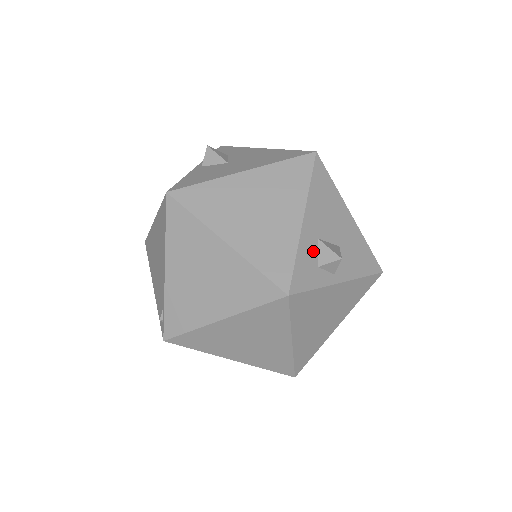
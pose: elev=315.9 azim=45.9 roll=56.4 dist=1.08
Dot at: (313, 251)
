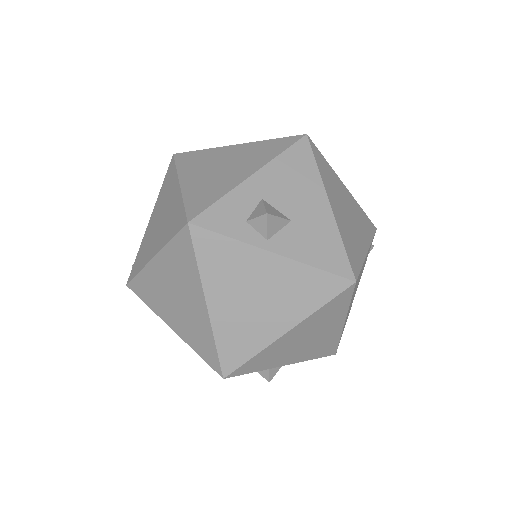
Dot at: (248, 206)
